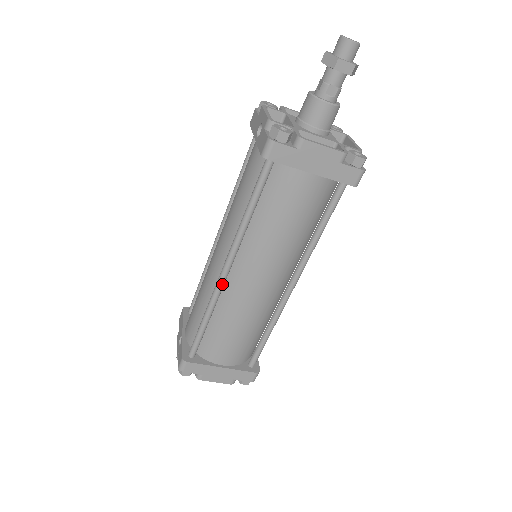
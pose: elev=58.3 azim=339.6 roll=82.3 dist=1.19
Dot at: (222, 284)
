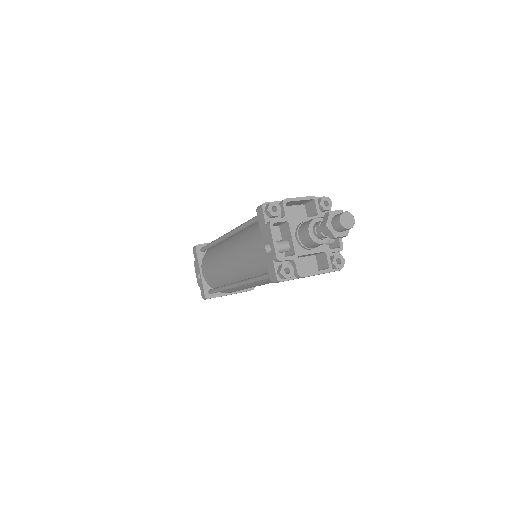
Dot at: occluded
